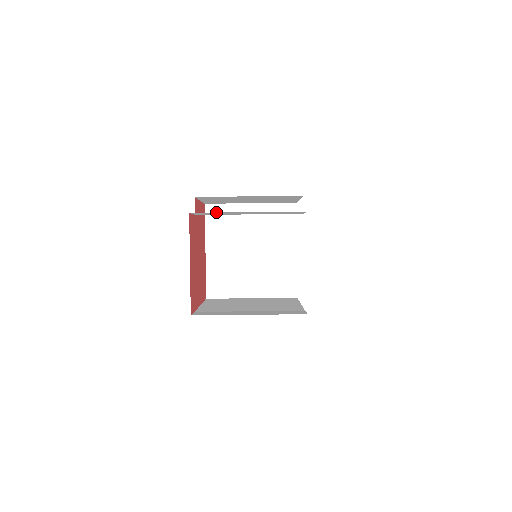
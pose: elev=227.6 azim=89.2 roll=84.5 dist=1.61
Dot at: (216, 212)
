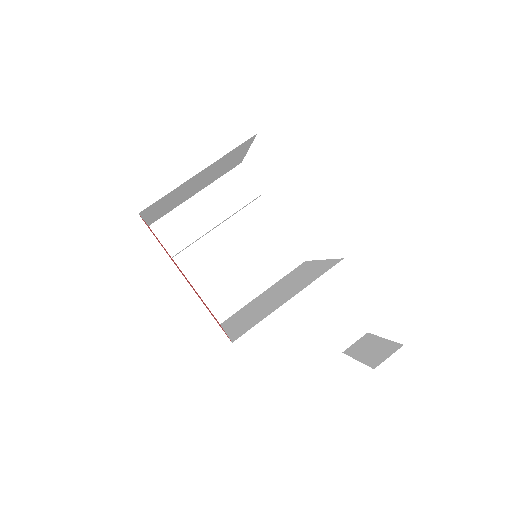
Dot at: (232, 317)
